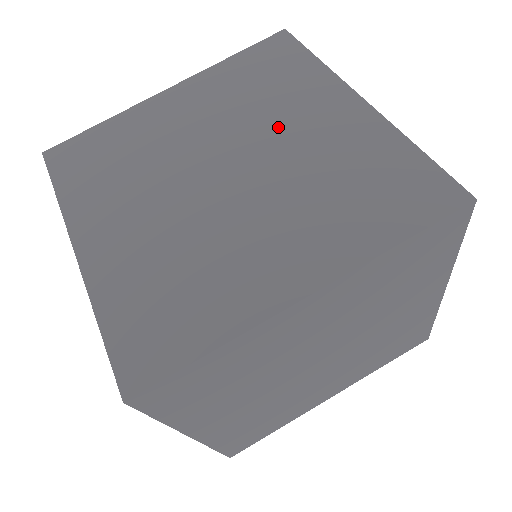
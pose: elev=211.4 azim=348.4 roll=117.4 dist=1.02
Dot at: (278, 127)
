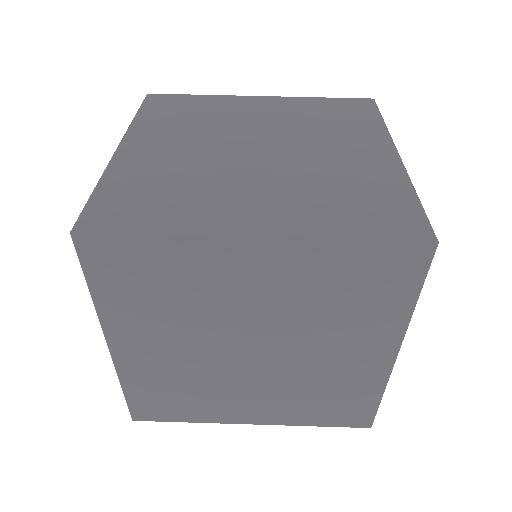
Dot at: (320, 143)
